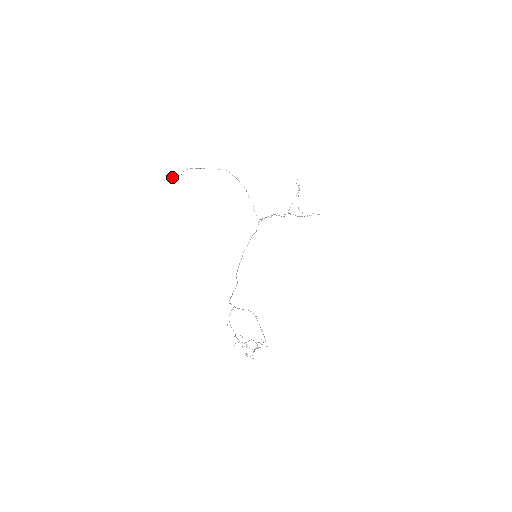
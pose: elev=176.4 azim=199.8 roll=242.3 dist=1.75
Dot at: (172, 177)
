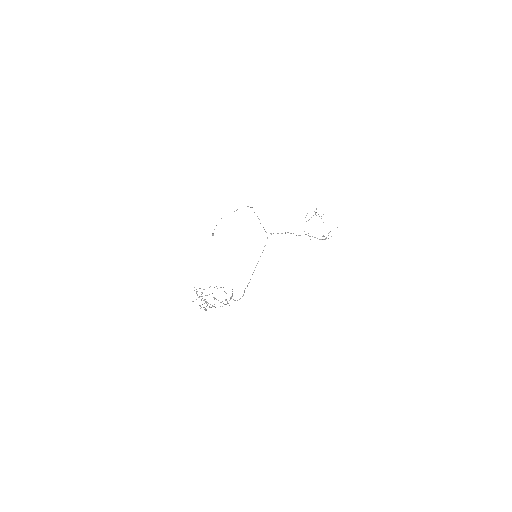
Dot at: (213, 233)
